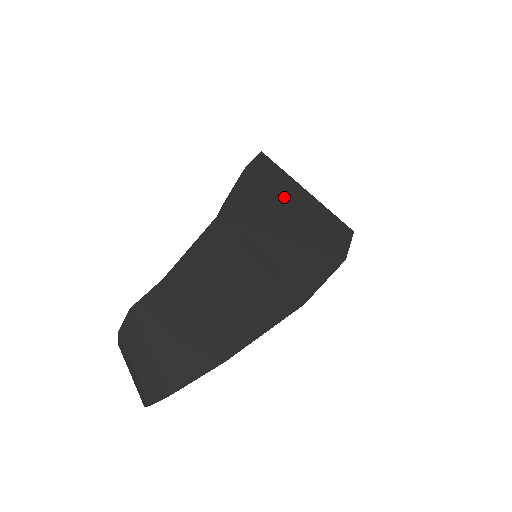
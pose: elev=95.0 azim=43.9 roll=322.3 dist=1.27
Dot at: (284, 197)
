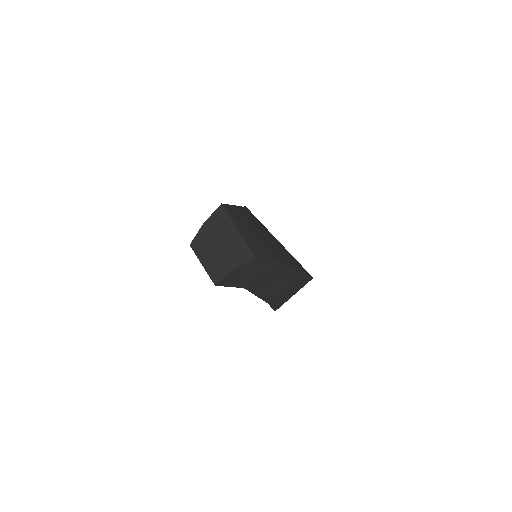
Dot at: occluded
